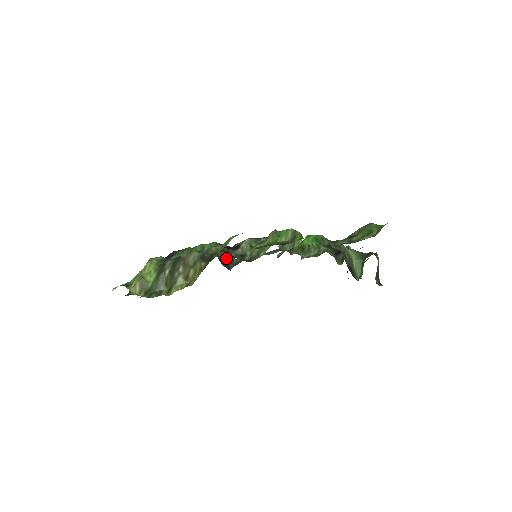
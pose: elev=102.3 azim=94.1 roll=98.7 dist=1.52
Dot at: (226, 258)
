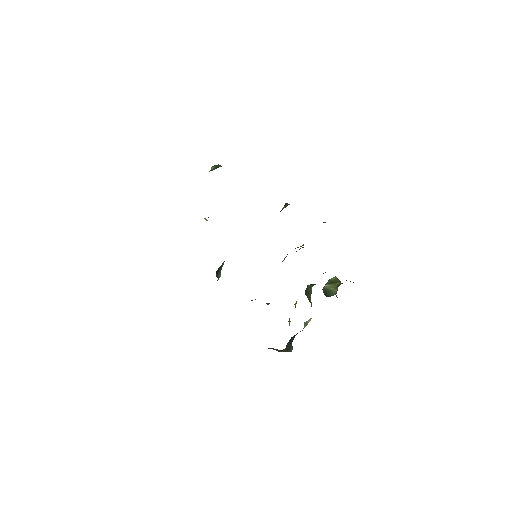
Dot at: occluded
